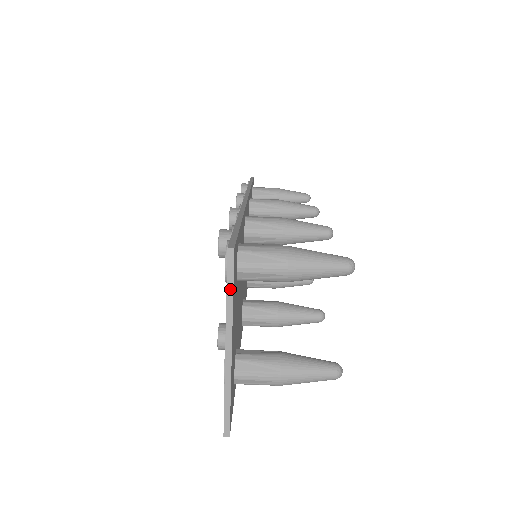
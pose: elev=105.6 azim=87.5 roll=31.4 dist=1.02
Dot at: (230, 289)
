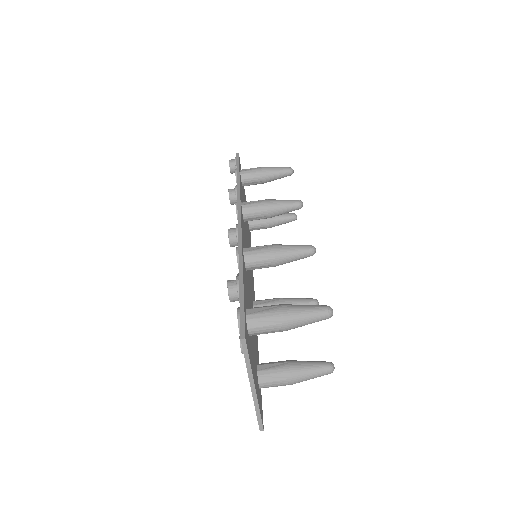
Dot at: (247, 360)
